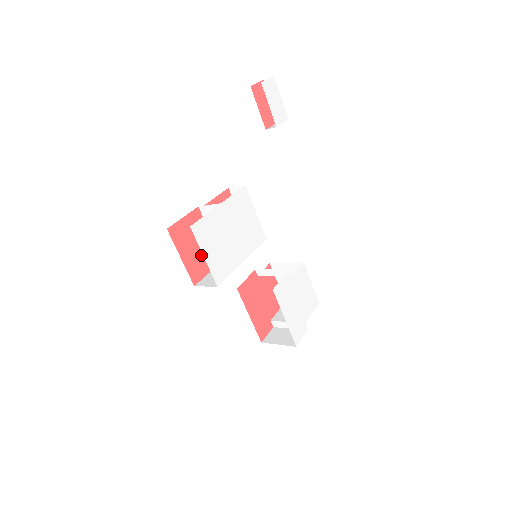
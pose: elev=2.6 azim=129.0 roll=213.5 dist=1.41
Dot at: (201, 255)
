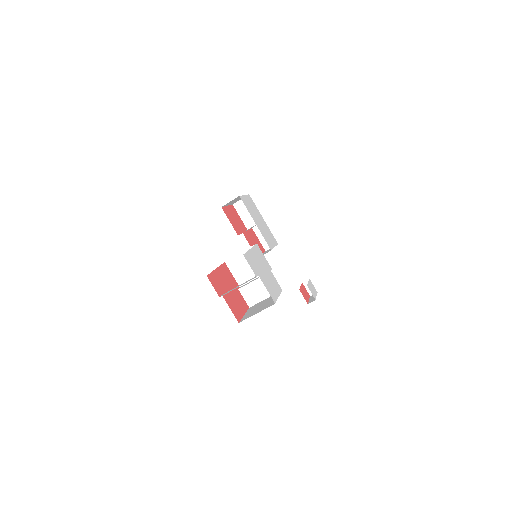
Dot at: (233, 221)
